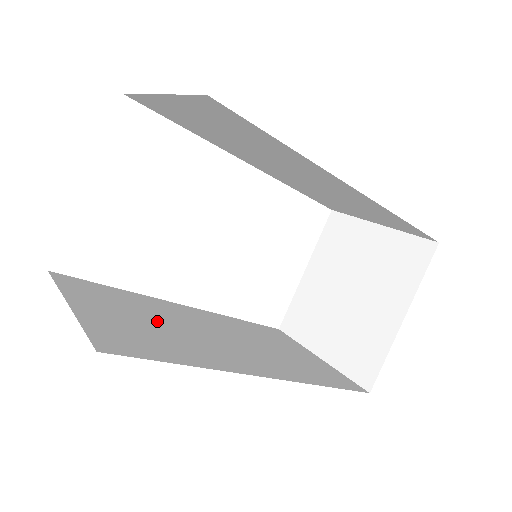
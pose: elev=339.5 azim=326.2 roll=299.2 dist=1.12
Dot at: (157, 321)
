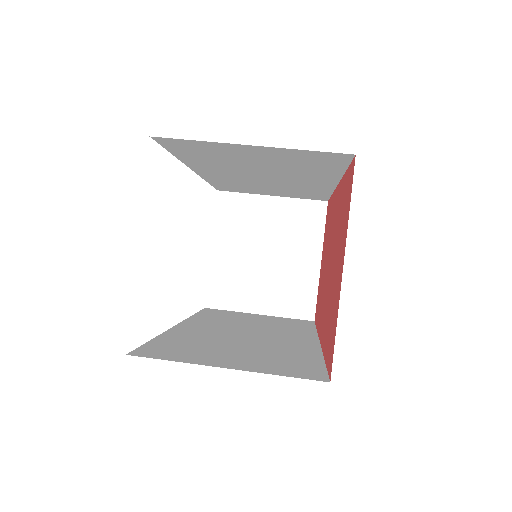
Dot at: (235, 346)
